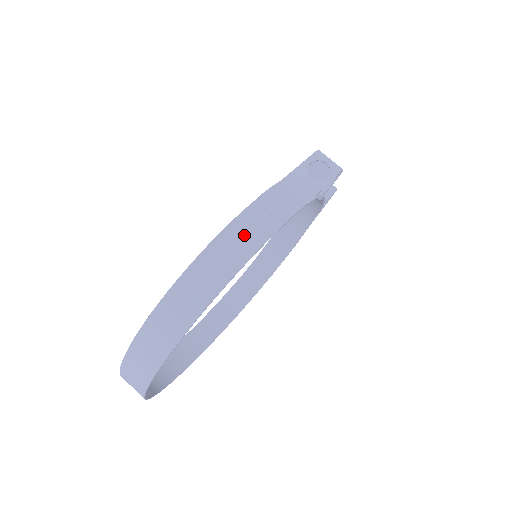
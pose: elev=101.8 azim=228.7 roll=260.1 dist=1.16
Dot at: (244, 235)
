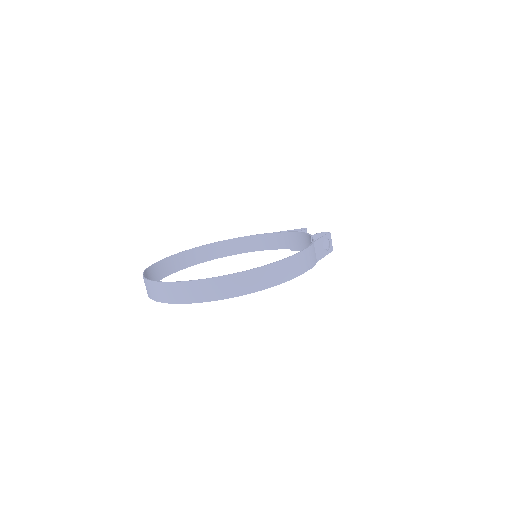
Dot at: (294, 266)
